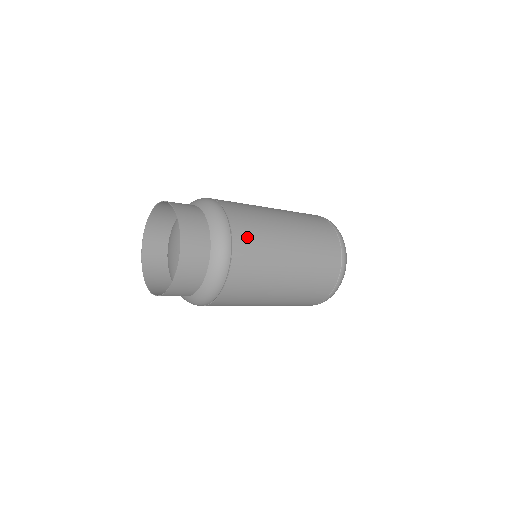
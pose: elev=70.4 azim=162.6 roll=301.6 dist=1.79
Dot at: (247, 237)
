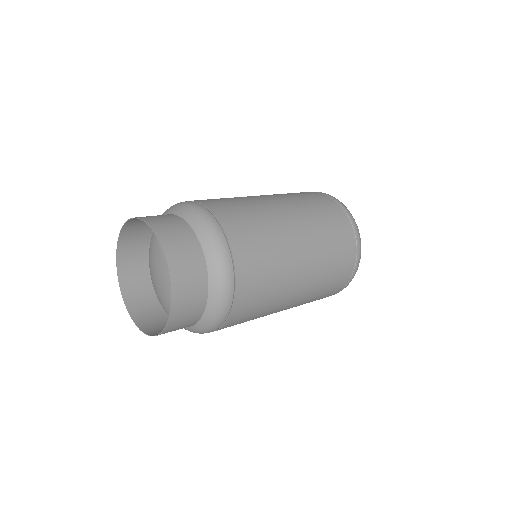
Dot at: (231, 213)
